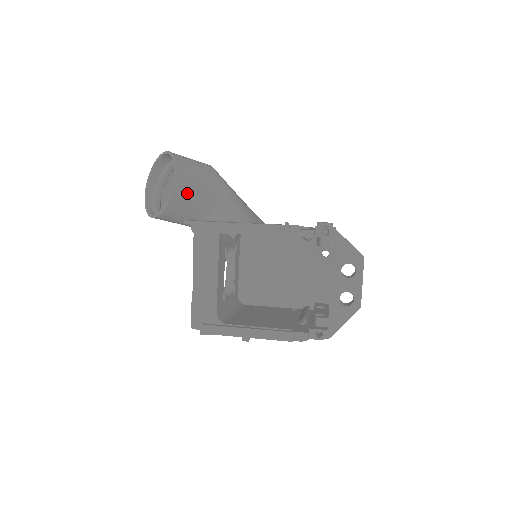
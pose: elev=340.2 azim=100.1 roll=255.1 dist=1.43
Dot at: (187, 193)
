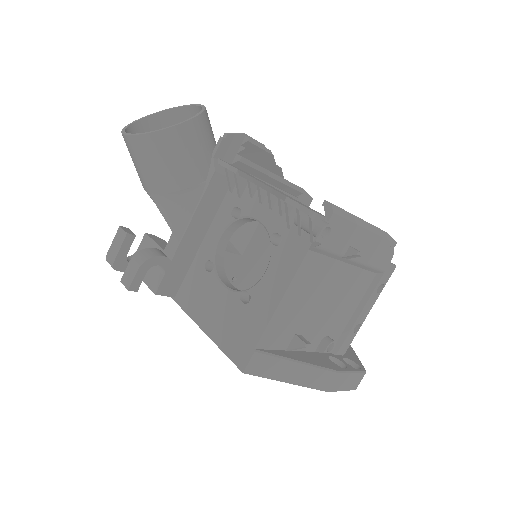
Dot at: occluded
